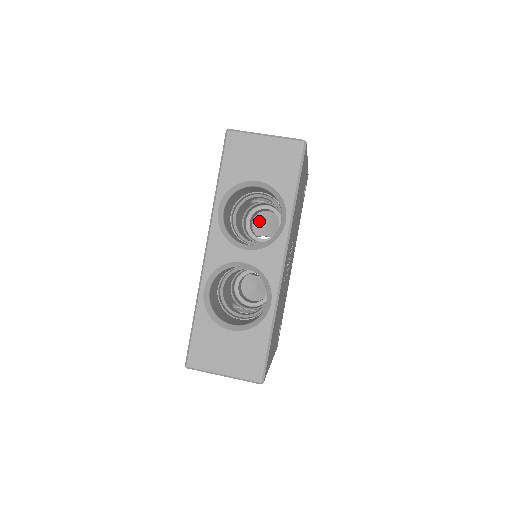
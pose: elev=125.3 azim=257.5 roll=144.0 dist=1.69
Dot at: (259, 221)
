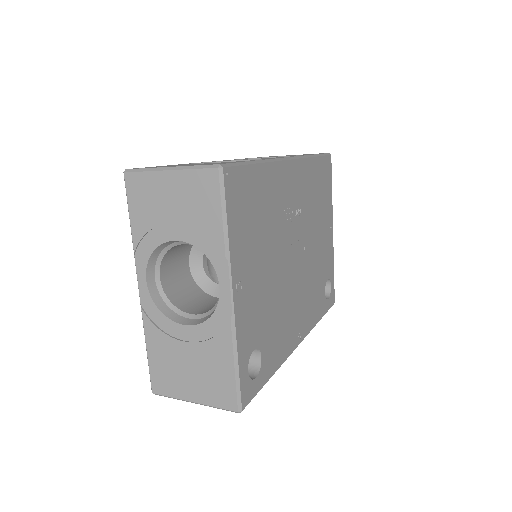
Dot at: occluded
